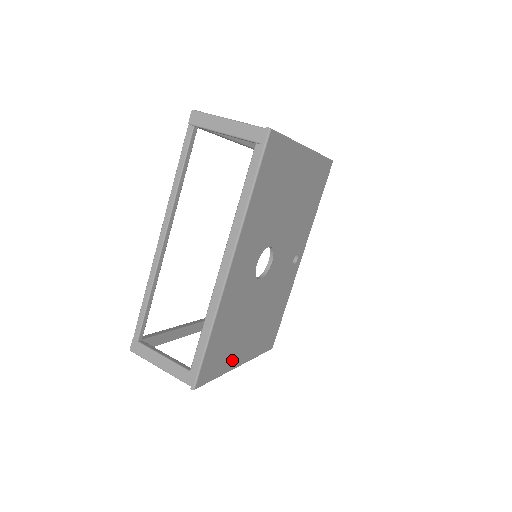
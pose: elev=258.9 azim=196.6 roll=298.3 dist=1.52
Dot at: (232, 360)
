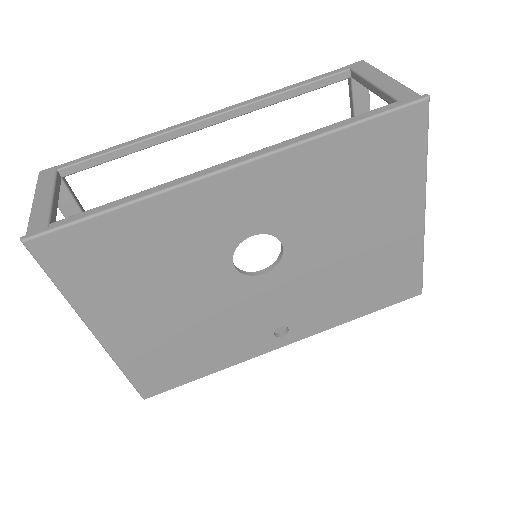
Dot at: (98, 306)
